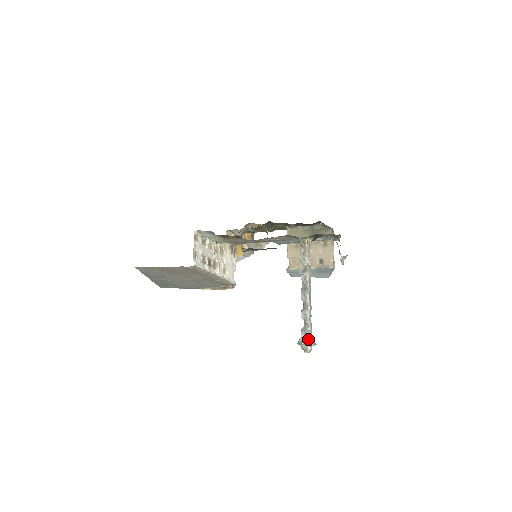
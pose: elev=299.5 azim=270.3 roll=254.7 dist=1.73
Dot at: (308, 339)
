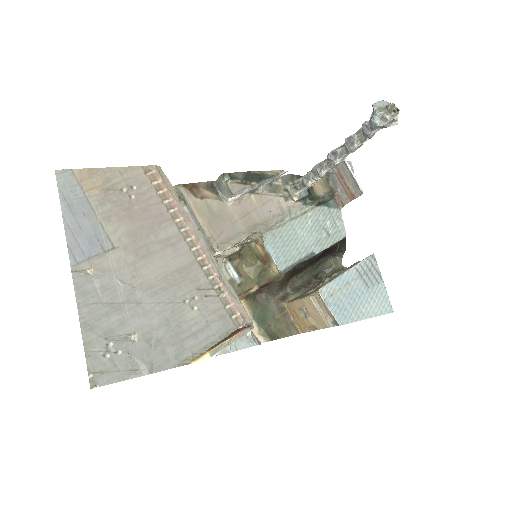
Dot at: occluded
